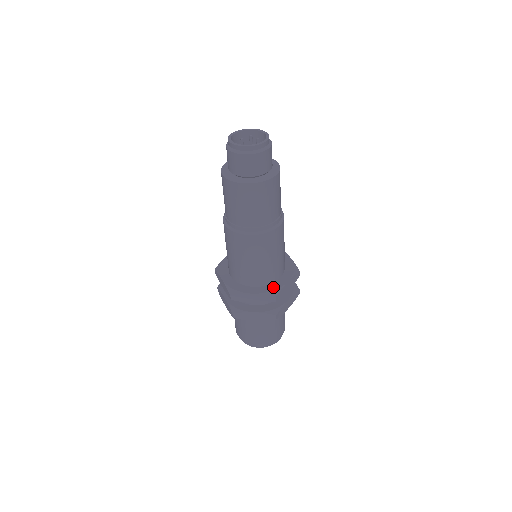
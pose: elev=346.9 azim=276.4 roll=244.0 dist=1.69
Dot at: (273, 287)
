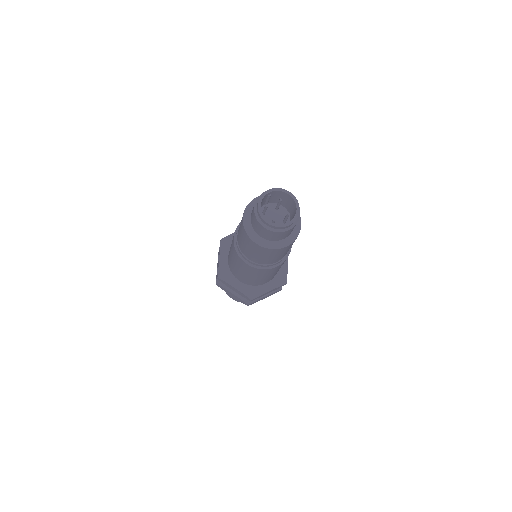
Dot at: (281, 276)
